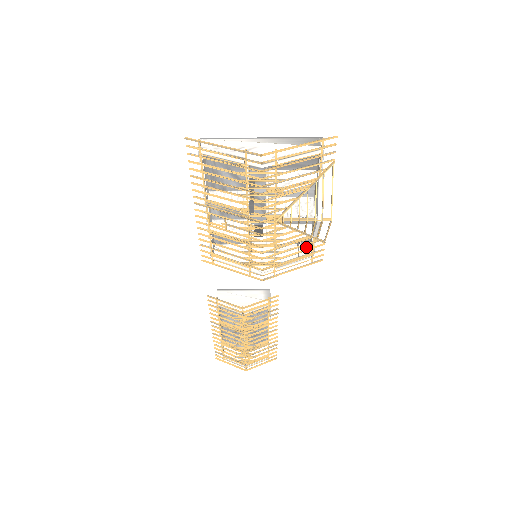
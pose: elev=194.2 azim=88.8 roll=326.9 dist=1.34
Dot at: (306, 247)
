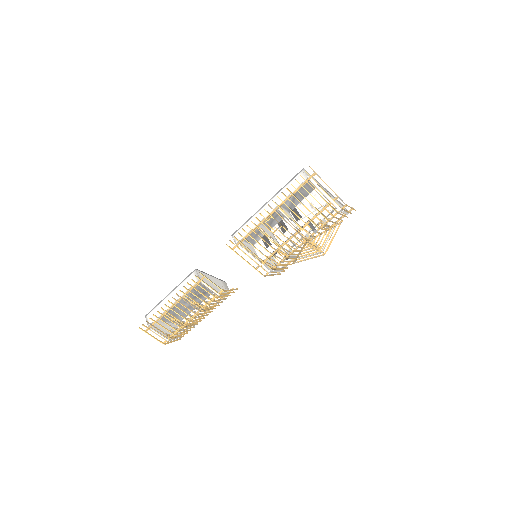
Dot at: occluded
